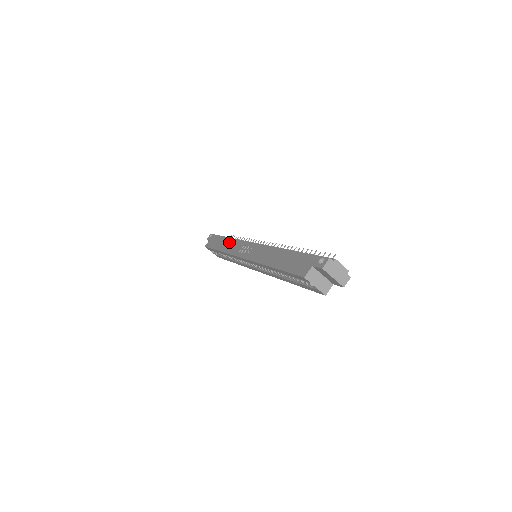
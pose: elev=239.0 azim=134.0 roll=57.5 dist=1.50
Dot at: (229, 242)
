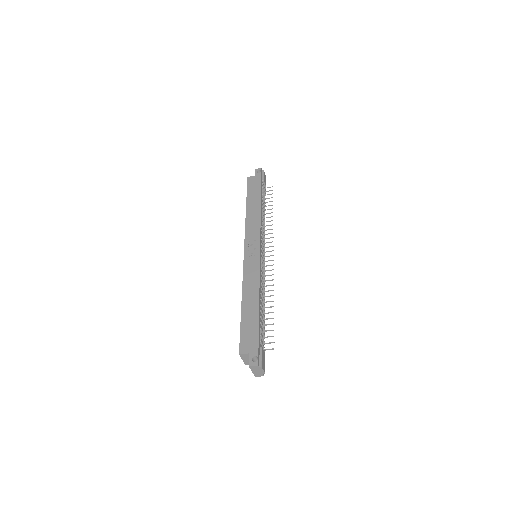
Dot at: (256, 213)
